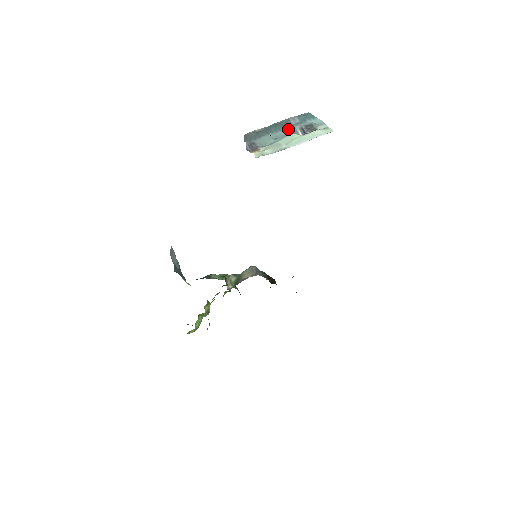
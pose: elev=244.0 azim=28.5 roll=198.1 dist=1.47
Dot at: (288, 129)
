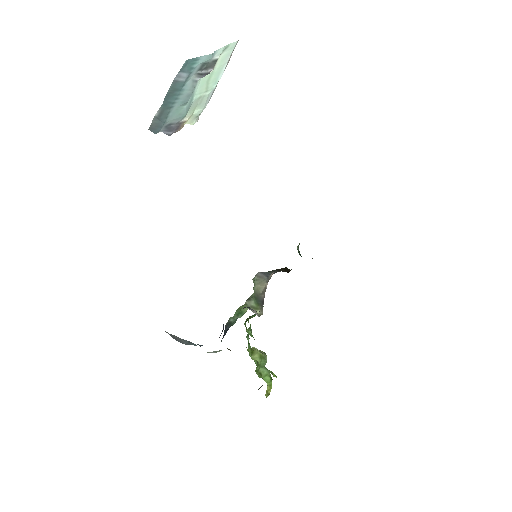
Dot at: (186, 87)
